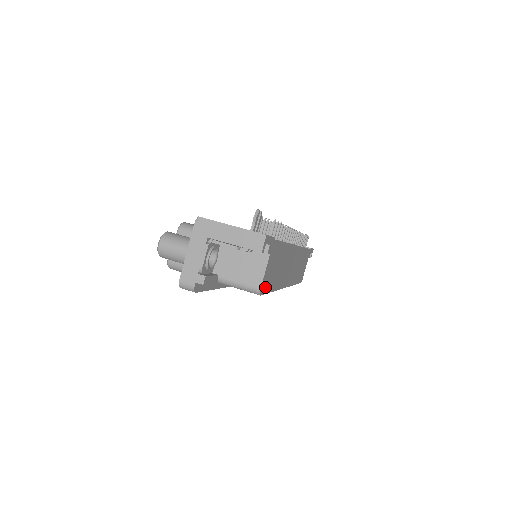
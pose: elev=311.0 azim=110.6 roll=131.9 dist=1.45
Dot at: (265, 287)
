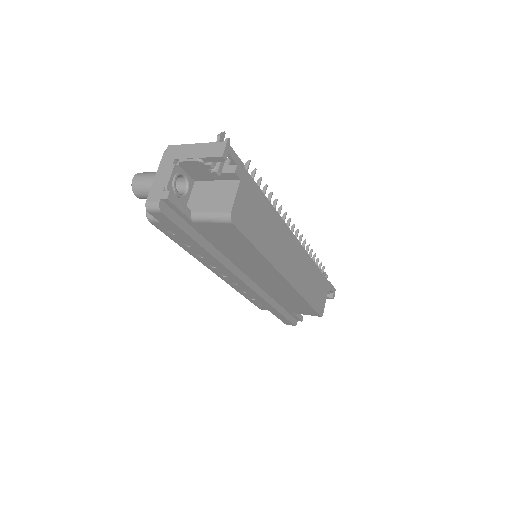
Dot at: (241, 223)
